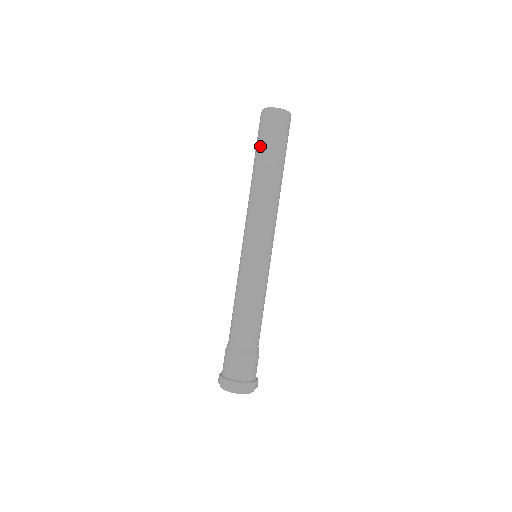
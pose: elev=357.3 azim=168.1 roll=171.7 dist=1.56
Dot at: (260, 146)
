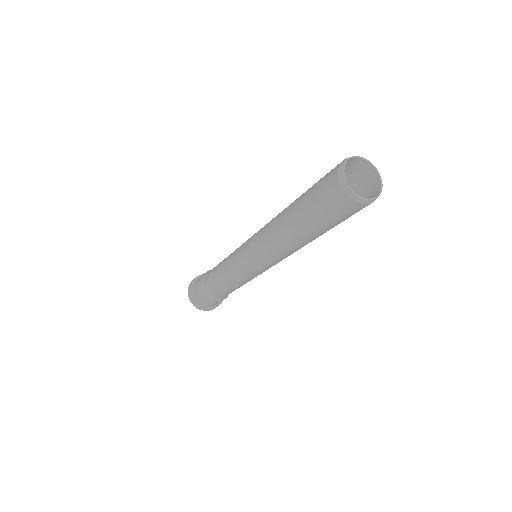
Dot at: (306, 198)
